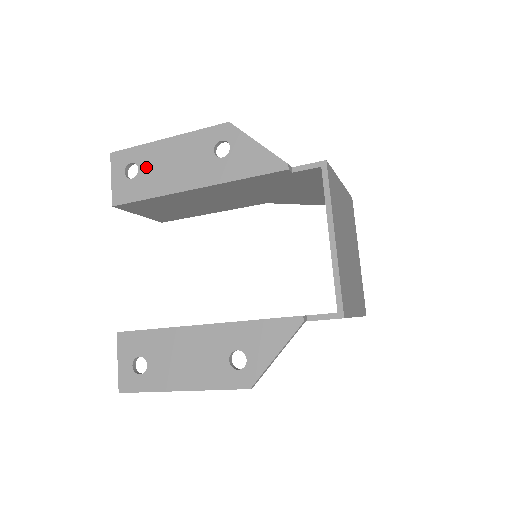
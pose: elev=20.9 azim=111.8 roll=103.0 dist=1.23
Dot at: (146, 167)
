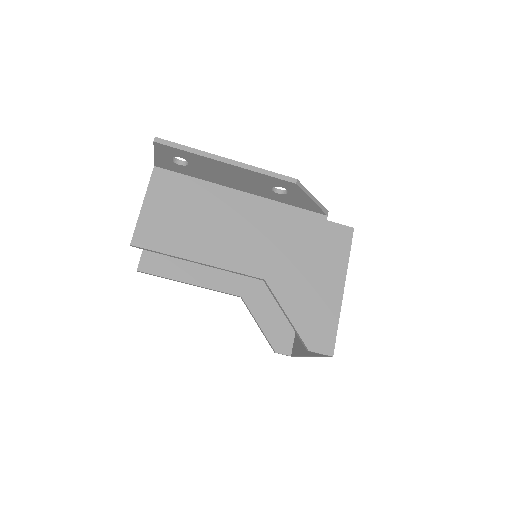
Dot at: occluded
